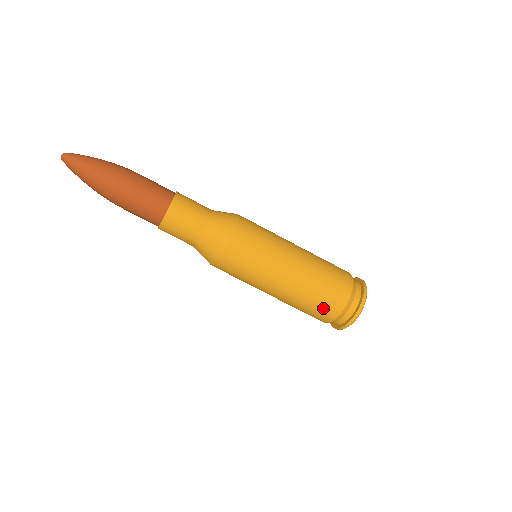
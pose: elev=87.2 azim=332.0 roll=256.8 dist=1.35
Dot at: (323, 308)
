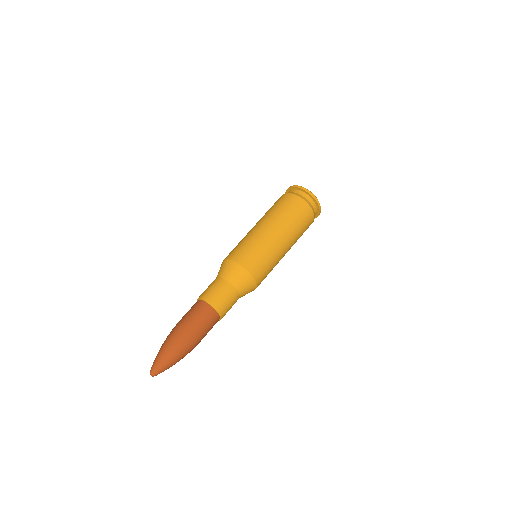
Dot at: (307, 225)
